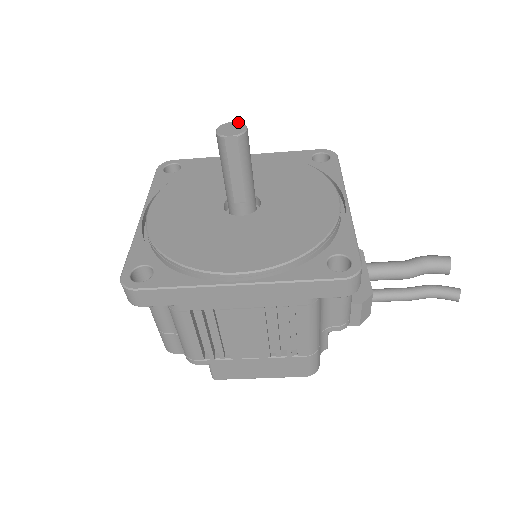
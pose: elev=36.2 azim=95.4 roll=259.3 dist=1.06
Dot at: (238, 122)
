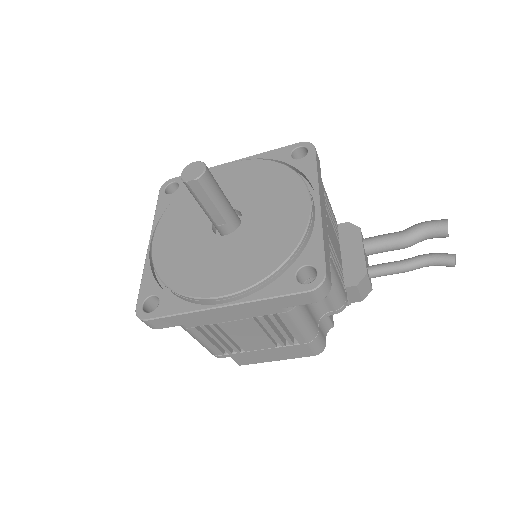
Dot at: (199, 162)
